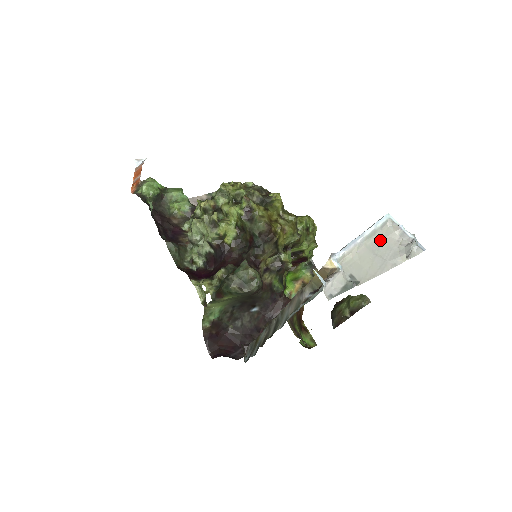
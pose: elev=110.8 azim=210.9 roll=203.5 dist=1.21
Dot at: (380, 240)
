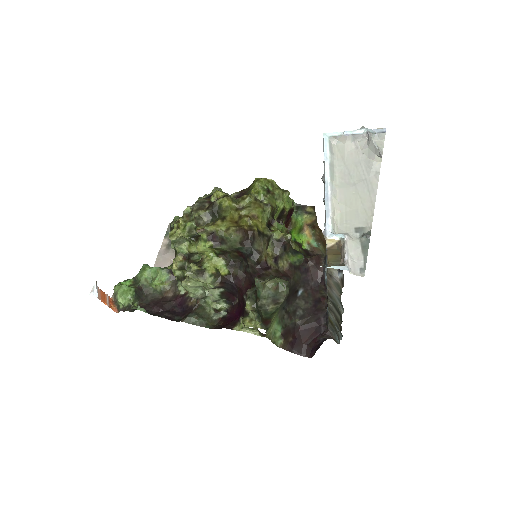
Dot at: (343, 166)
